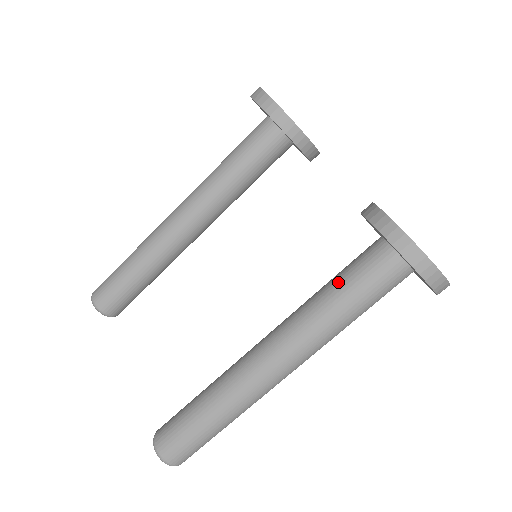
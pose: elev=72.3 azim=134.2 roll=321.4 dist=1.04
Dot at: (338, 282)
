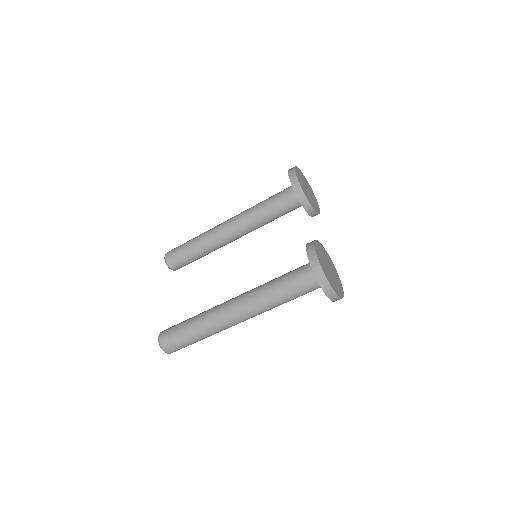
Dot at: (283, 276)
